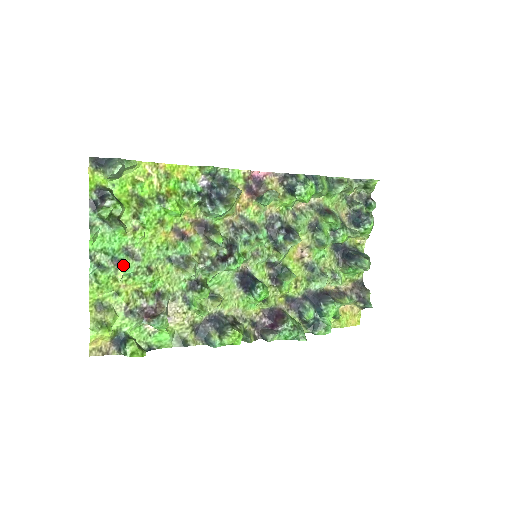
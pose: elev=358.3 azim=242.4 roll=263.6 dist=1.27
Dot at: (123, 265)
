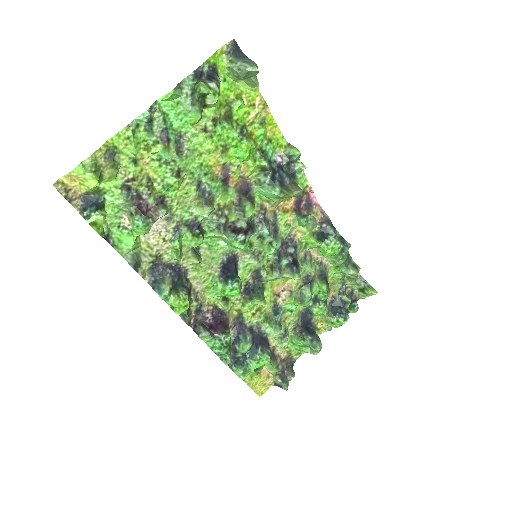
Dot at: (166, 145)
